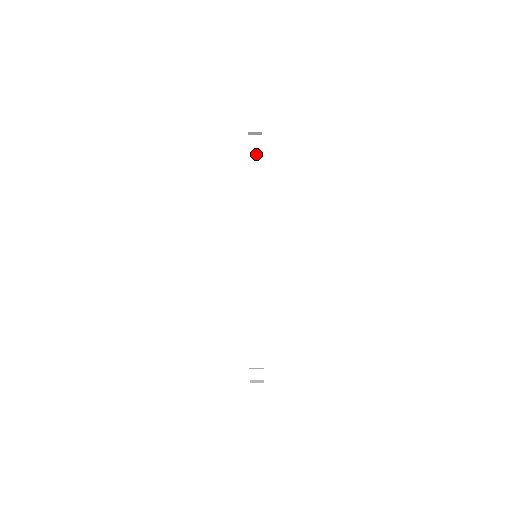
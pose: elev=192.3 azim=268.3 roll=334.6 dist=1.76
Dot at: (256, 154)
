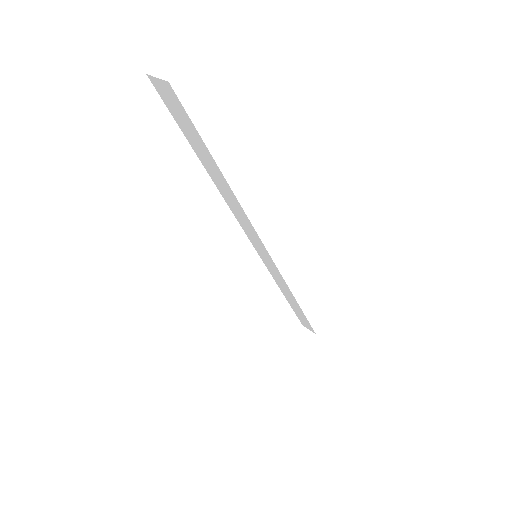
Dot at: (182, 118)
